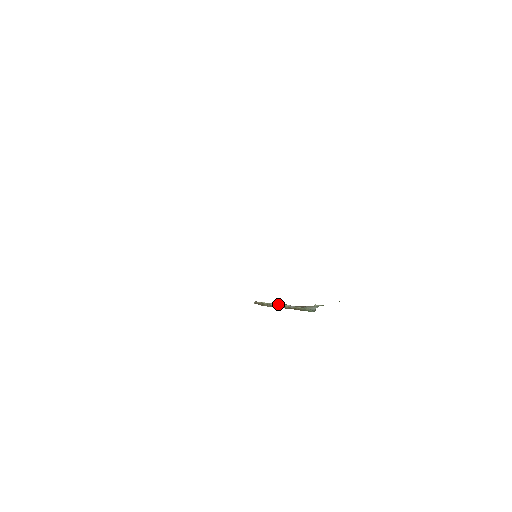
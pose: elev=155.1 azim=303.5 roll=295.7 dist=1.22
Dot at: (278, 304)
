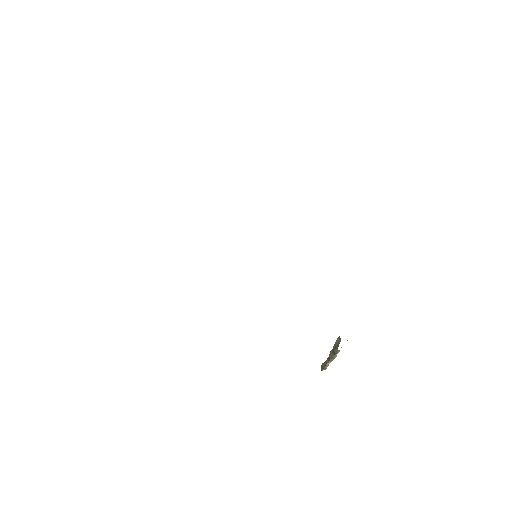
Dot at: occluded
